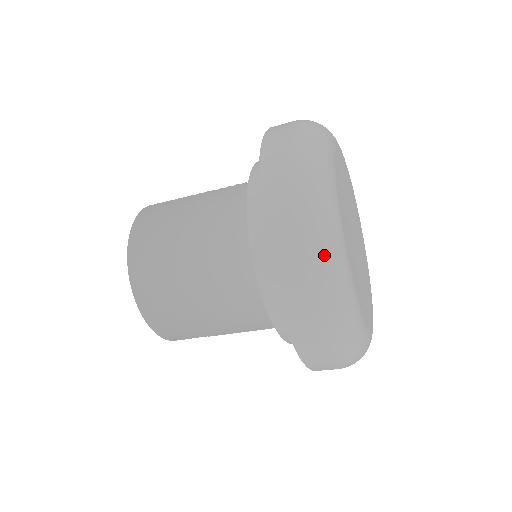
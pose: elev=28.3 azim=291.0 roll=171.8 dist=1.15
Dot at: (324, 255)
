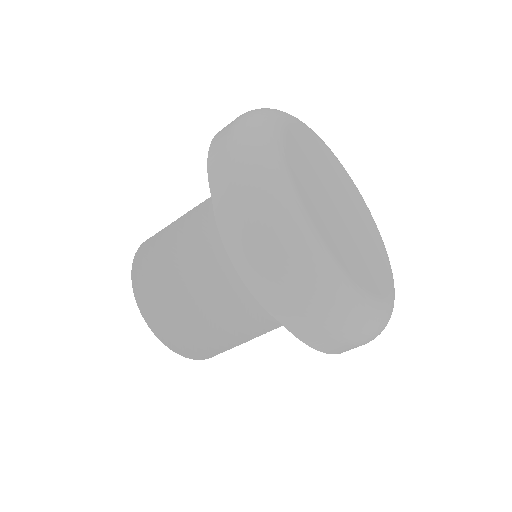
Dot at: (255, 115)
